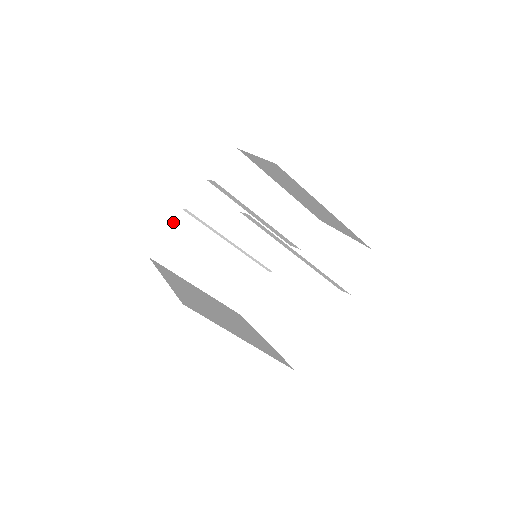
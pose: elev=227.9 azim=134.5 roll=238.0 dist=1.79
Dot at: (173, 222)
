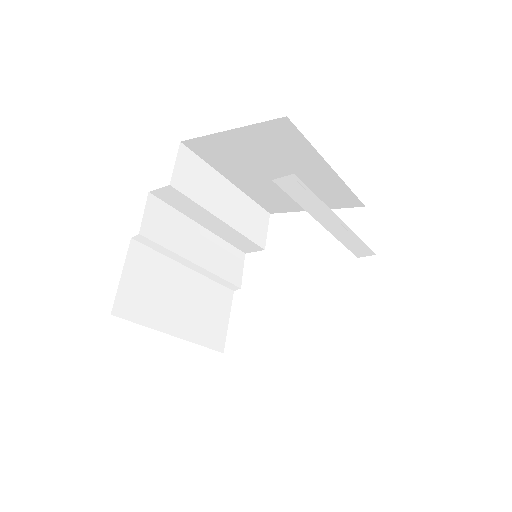
Dot at: occluded
